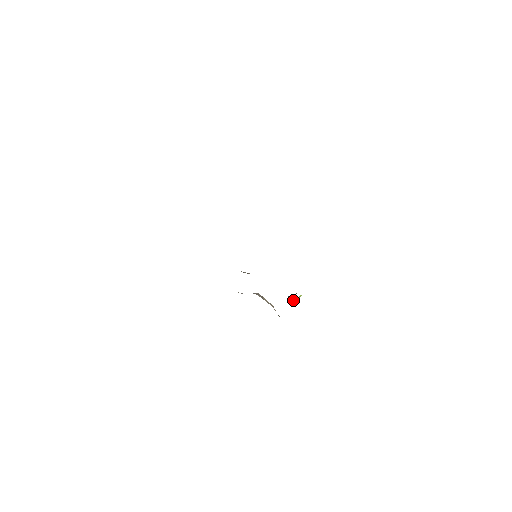
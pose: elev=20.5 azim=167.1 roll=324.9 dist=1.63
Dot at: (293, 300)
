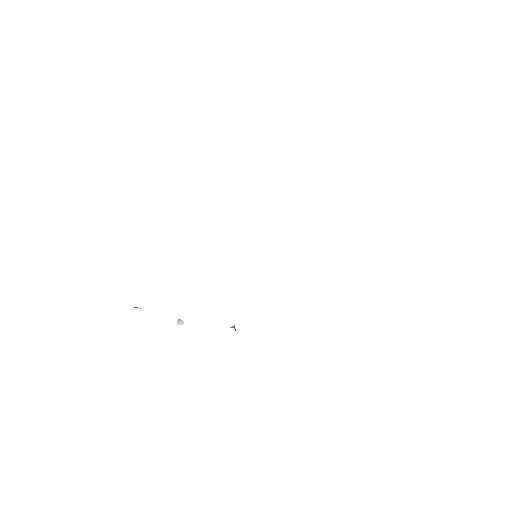
Dot at: occluded
